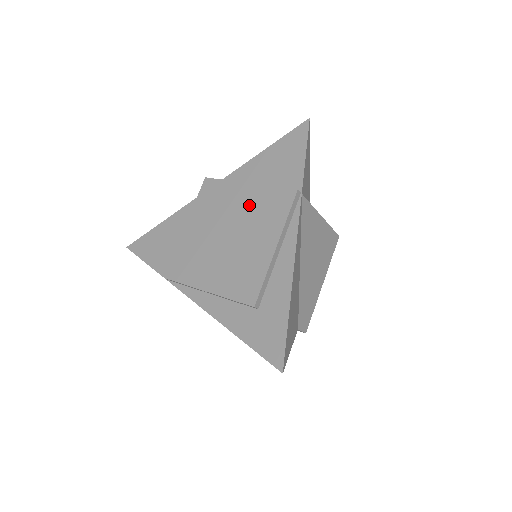
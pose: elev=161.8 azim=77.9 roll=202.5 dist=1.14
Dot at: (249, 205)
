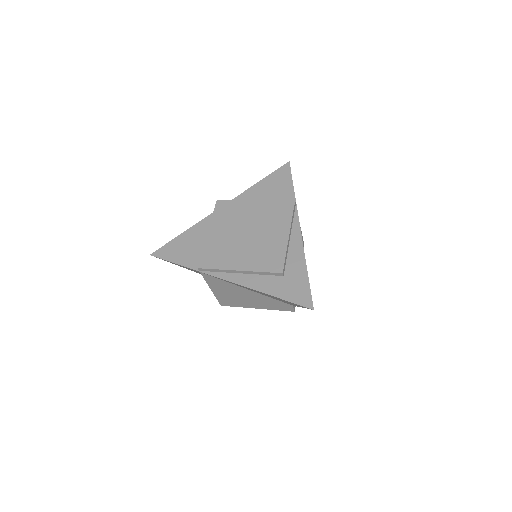
Dot at: (260, 213)
